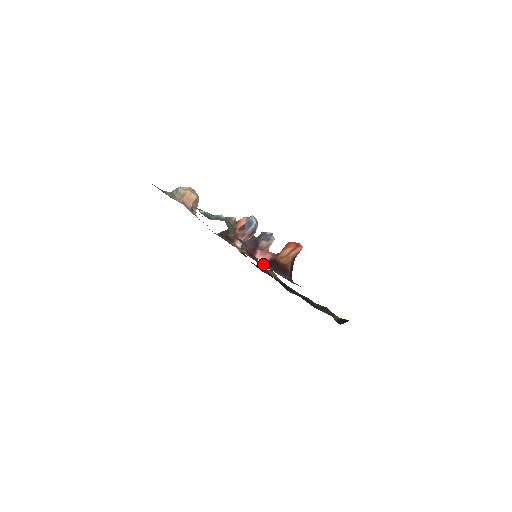
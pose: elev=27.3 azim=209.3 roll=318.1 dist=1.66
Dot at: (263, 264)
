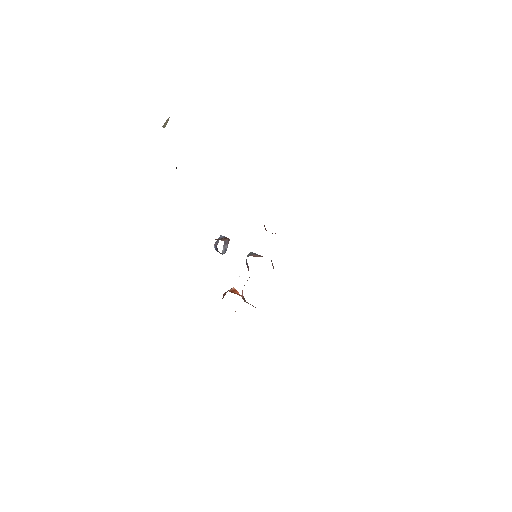
Dot at: occluded
